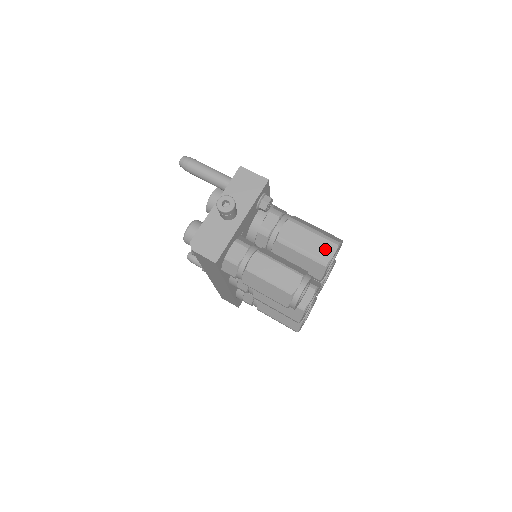
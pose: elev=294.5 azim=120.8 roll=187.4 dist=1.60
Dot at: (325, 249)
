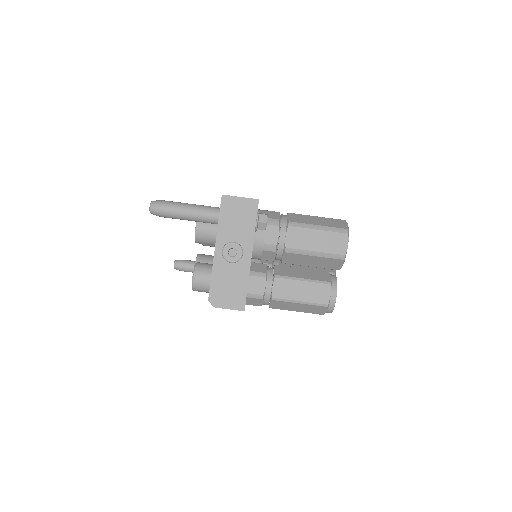
Dot at: (337, 243)
